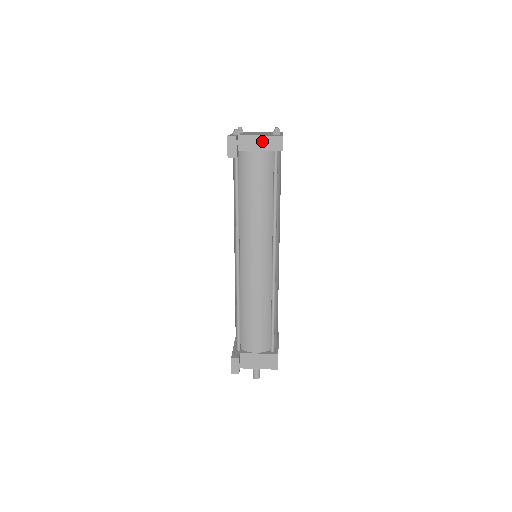
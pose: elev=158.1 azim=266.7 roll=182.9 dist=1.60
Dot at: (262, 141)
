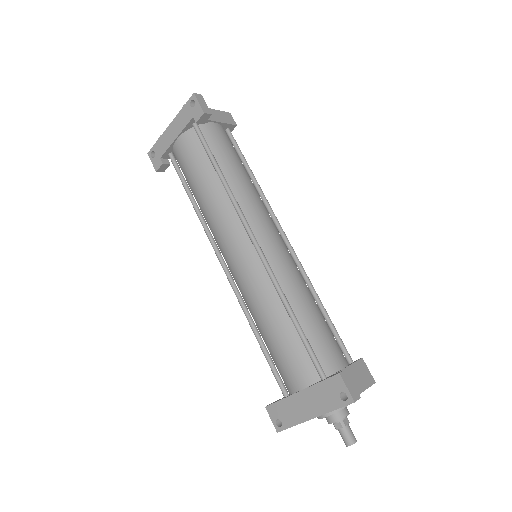
Dot at: (217, 114)
